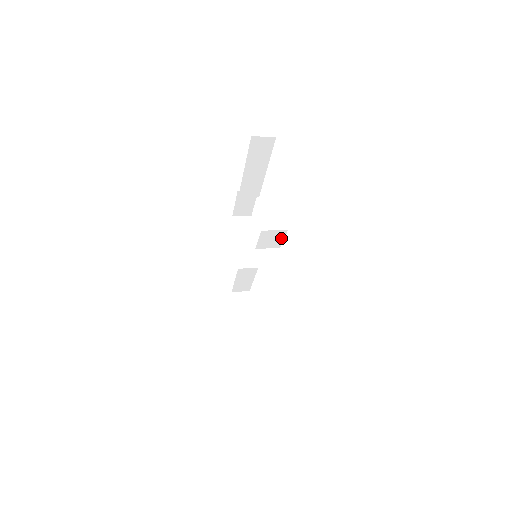
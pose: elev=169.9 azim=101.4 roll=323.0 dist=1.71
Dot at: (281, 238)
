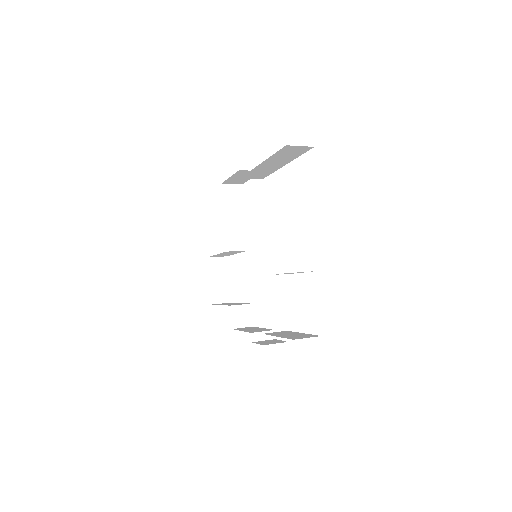
Dot at: (303, 272)
